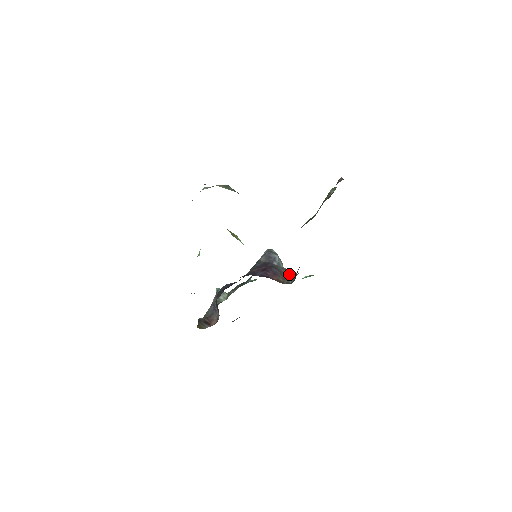
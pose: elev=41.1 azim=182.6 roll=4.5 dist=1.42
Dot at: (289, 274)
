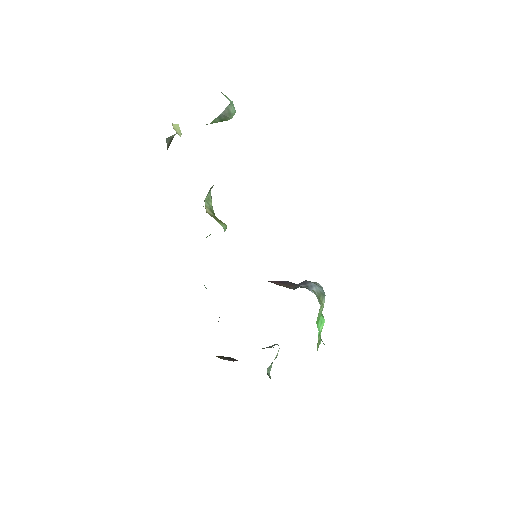
Dot at: occluded
